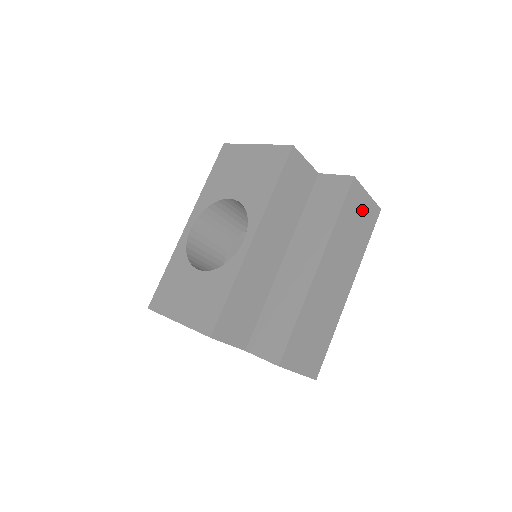
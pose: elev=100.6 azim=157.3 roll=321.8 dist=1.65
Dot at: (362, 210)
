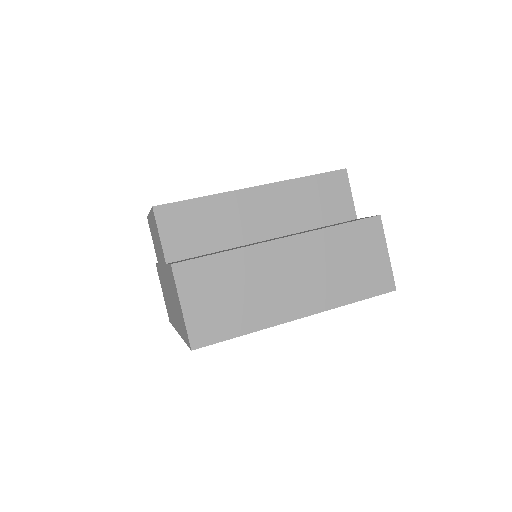
Dot at: (371, 258)
